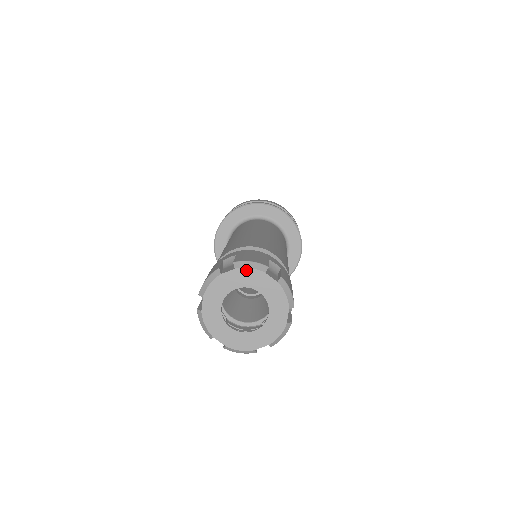
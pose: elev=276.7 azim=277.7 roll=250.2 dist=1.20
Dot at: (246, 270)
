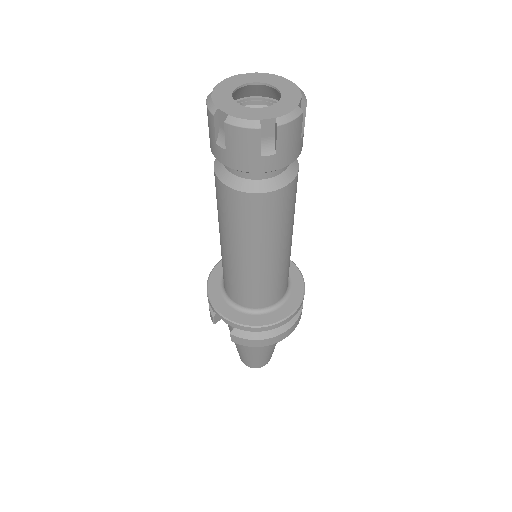
Dot at: (226, 81)
